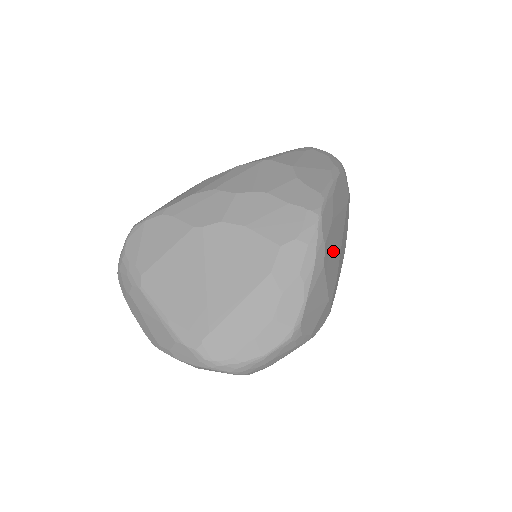
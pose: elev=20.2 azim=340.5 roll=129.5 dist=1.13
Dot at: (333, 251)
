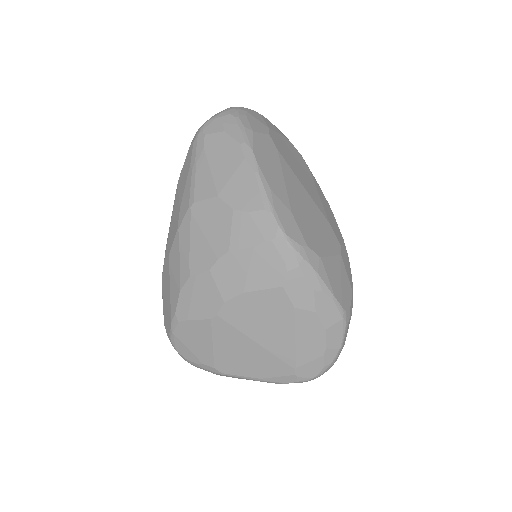
Dot at: (311, 222)
